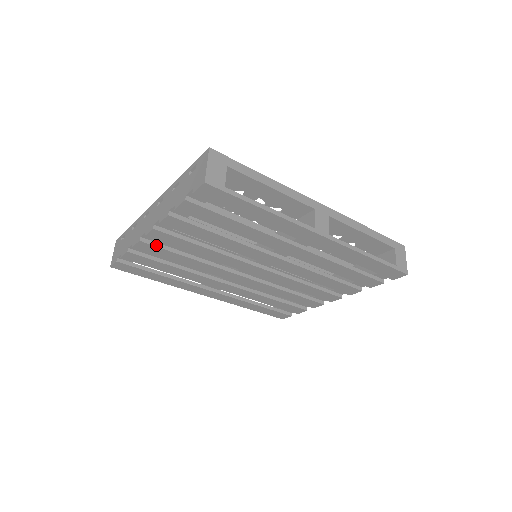
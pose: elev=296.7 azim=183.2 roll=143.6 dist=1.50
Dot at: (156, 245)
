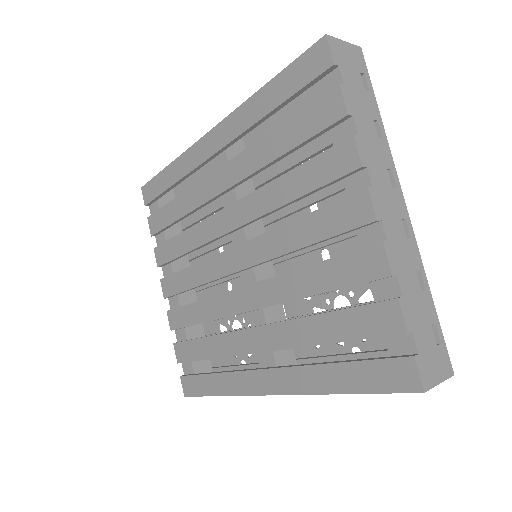
Dot at: (177, 308)
